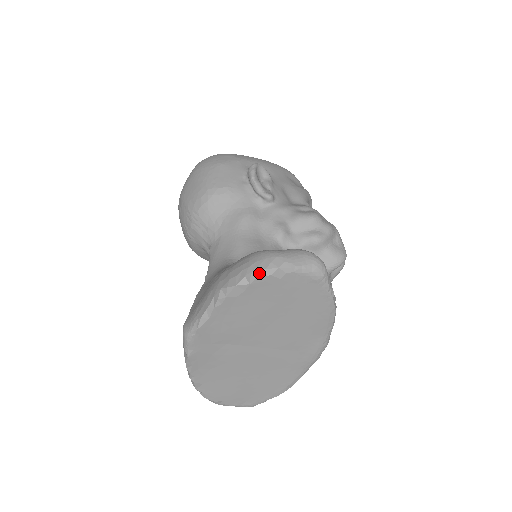
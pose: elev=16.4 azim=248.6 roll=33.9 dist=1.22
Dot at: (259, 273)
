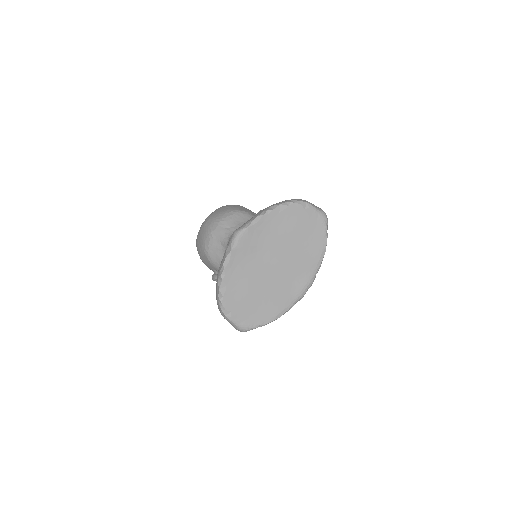
Dot at: (295, 201)
